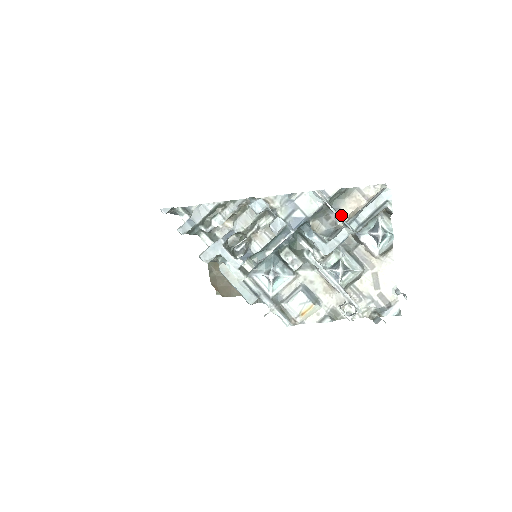
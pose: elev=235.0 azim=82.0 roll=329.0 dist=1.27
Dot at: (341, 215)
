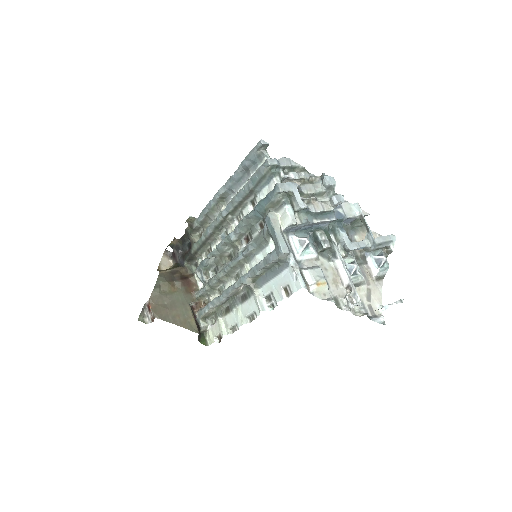
Dot at: (356, 239)
